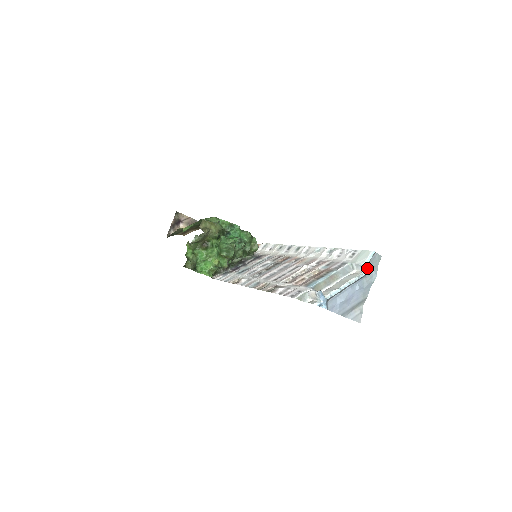
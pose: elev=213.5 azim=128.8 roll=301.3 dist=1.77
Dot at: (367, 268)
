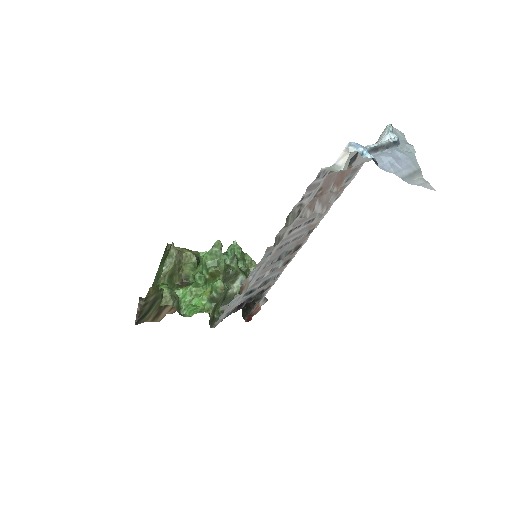
Dot at: occluded
